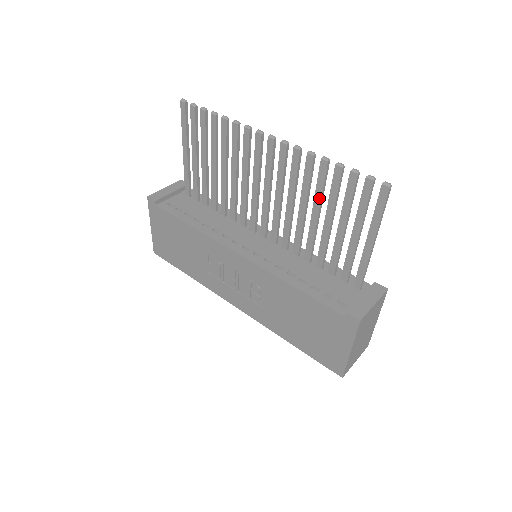
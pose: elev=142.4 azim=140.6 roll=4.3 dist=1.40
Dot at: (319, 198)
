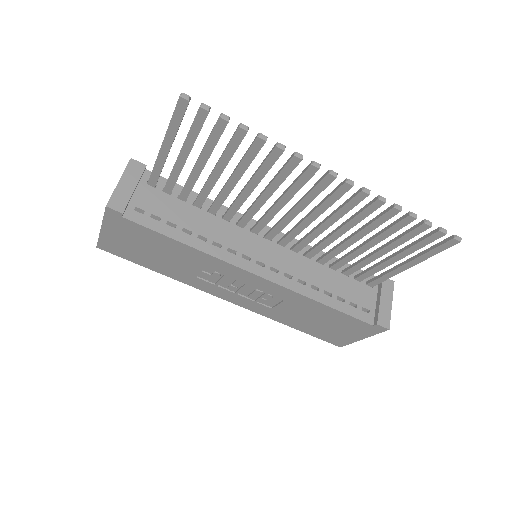
Dot at: (369, 231)
